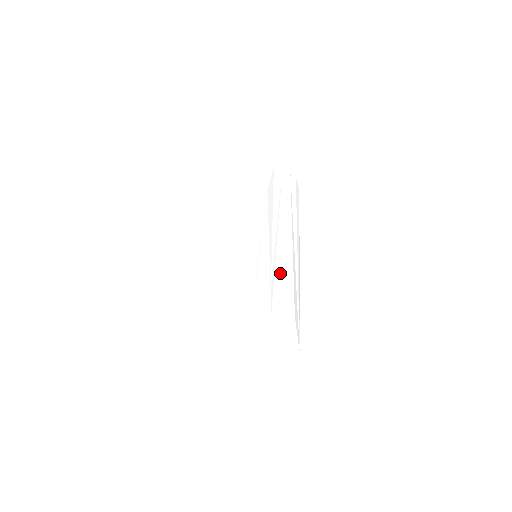
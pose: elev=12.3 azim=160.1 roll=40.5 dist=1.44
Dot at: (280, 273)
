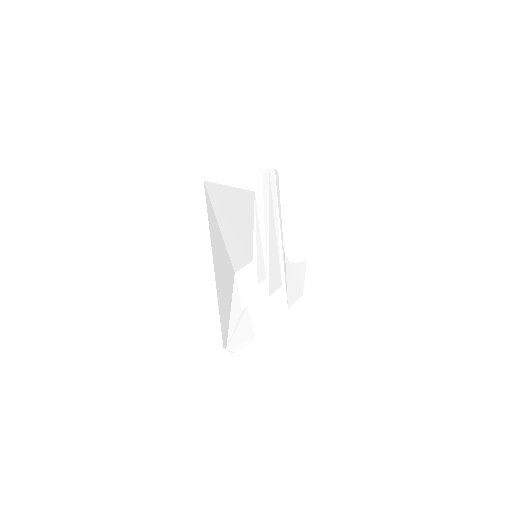
Dot at: (272, 260)
